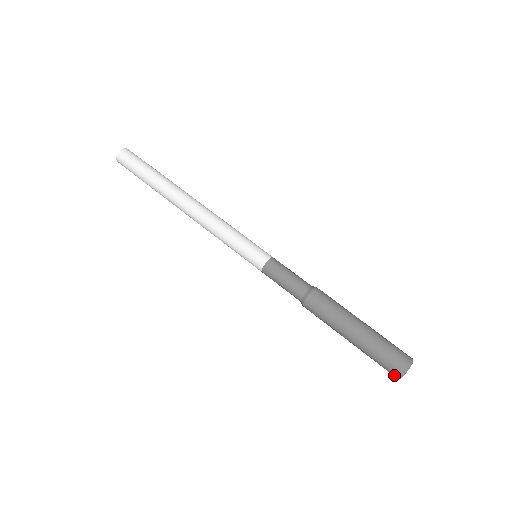
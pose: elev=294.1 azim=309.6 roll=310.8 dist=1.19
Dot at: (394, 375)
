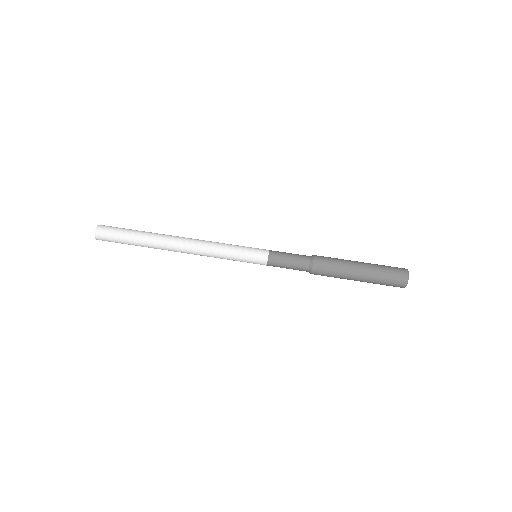
Dot at: (401, 286)
